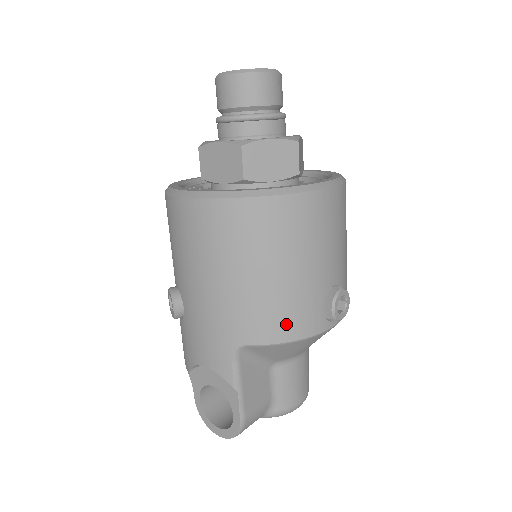
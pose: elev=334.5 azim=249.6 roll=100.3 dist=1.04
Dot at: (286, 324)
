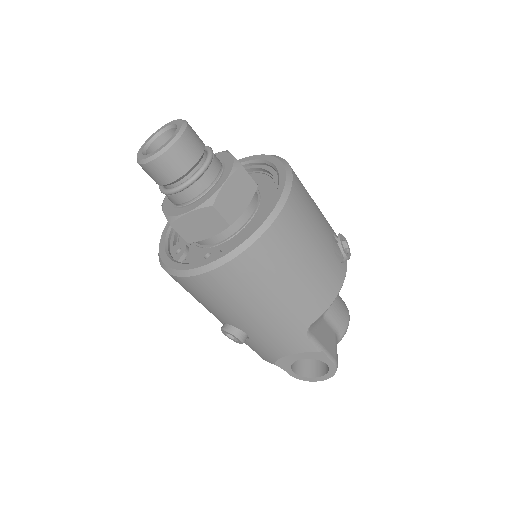
Dot at: (327, 291)
